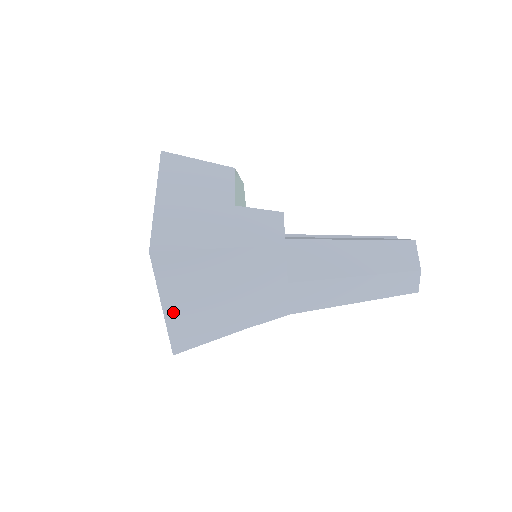
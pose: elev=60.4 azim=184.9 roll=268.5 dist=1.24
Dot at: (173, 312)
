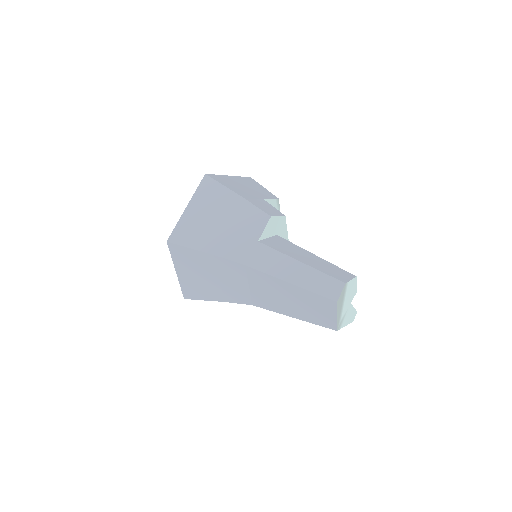
Dot at: (189, 214)
